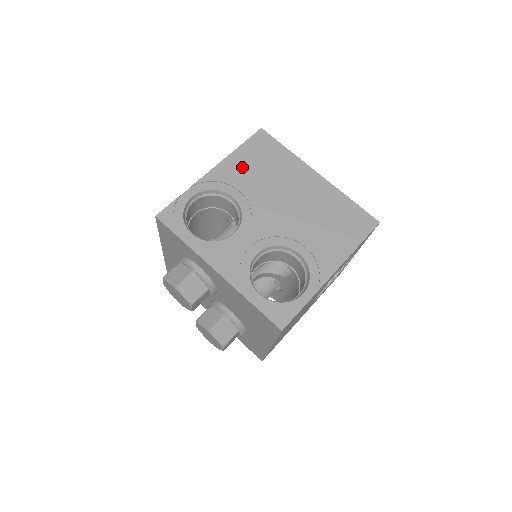
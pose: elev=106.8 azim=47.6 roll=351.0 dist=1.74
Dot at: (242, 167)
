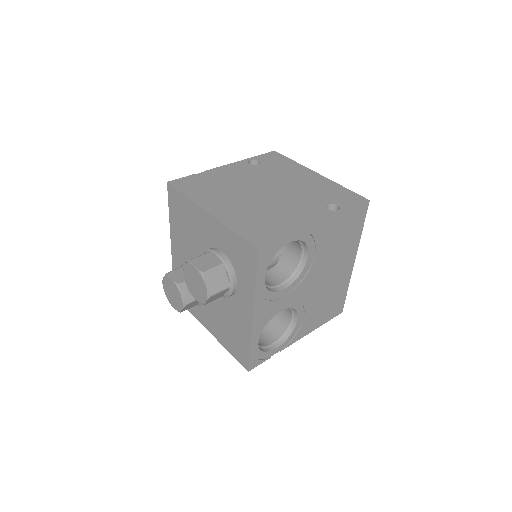
Dot at: (334, 232)
